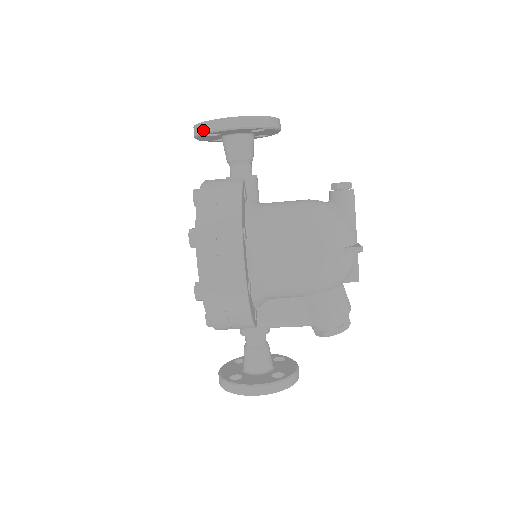
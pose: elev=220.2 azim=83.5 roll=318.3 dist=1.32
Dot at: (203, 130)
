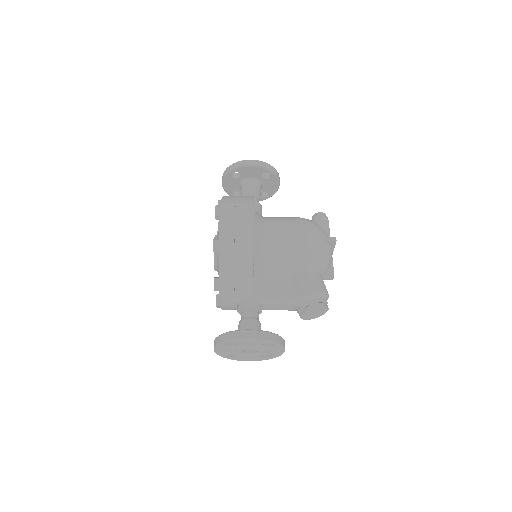
Dot at: (231, 168)
